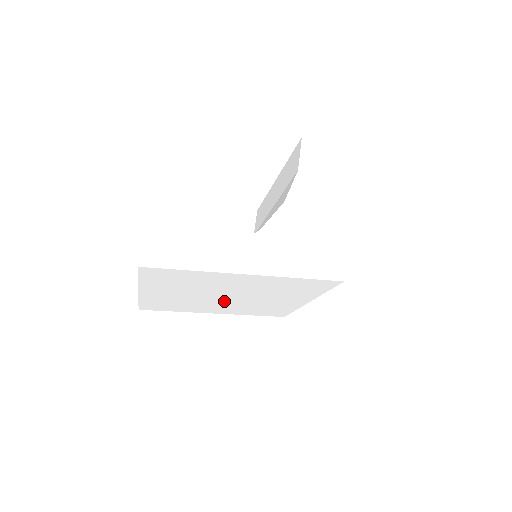
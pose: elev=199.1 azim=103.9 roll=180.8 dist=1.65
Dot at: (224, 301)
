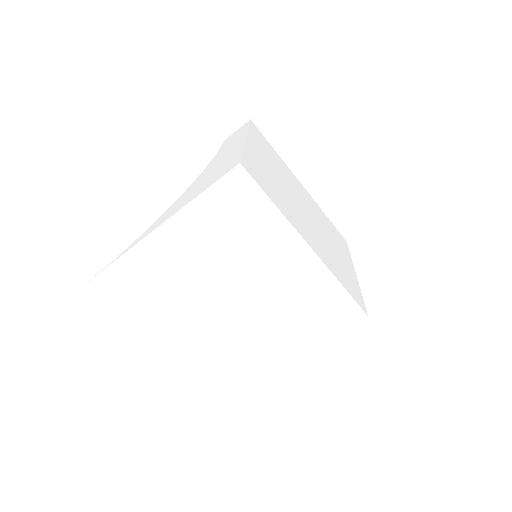
Dot at: (241, 314)
